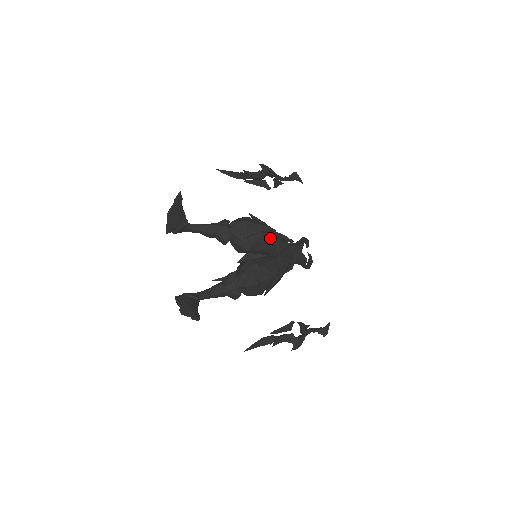
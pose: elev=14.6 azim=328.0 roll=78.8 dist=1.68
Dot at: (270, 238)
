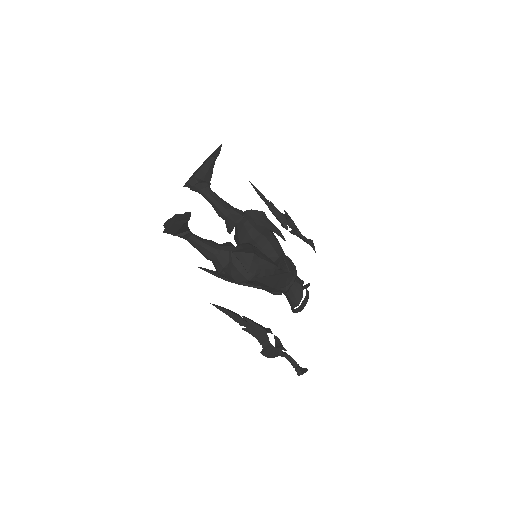
Dot at: (277, 245)
